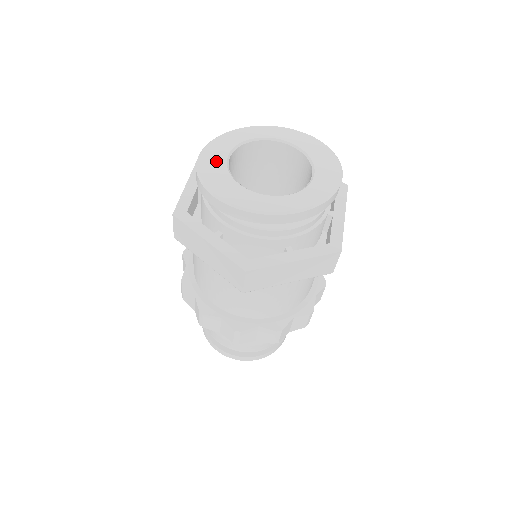
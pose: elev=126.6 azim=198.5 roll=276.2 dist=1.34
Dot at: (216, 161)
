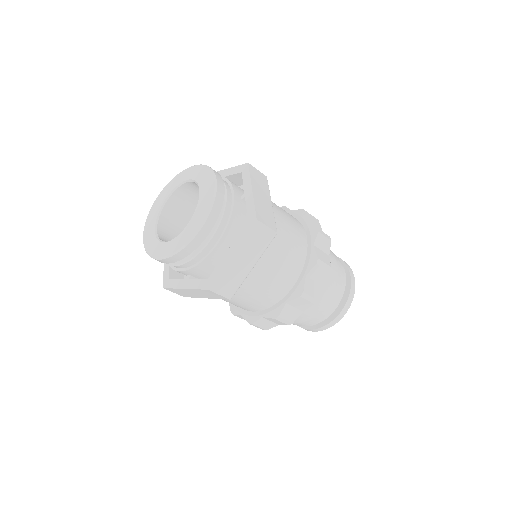
Dot at: (159, 204)
